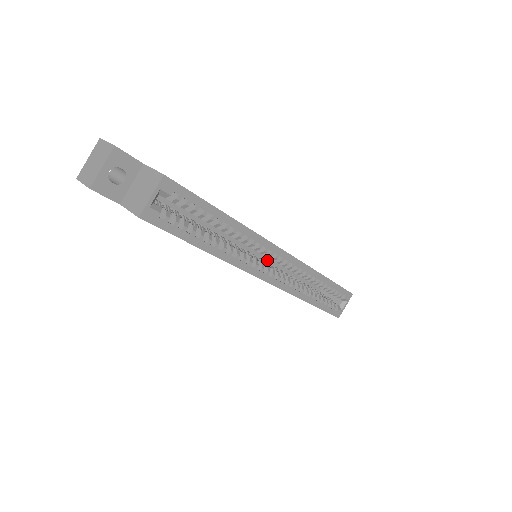
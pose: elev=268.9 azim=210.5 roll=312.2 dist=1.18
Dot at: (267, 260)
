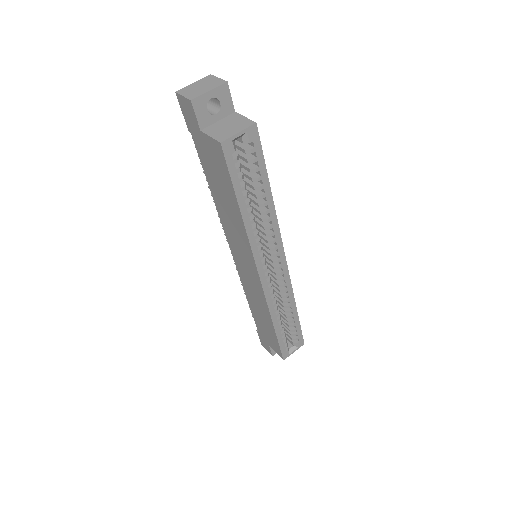
Dot at: occluded
